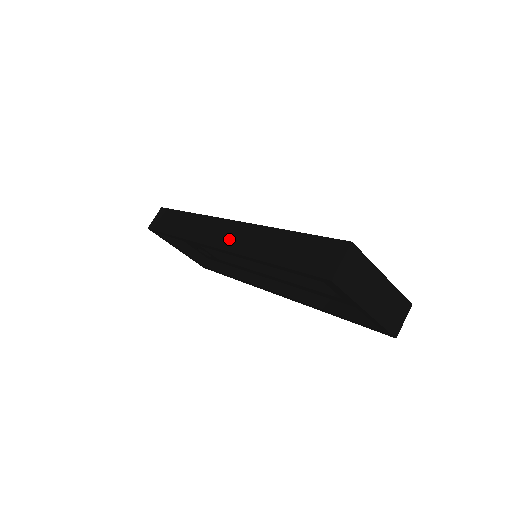
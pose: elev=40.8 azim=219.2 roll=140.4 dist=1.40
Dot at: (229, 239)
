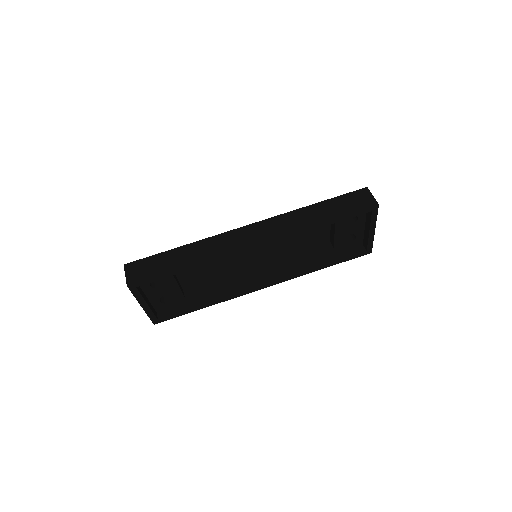
Dot at: (267, 232)
